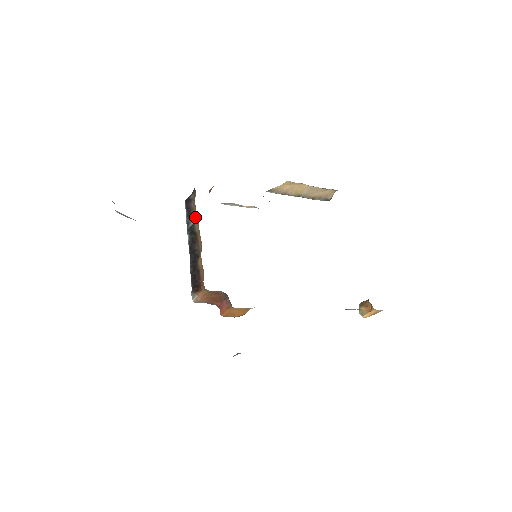
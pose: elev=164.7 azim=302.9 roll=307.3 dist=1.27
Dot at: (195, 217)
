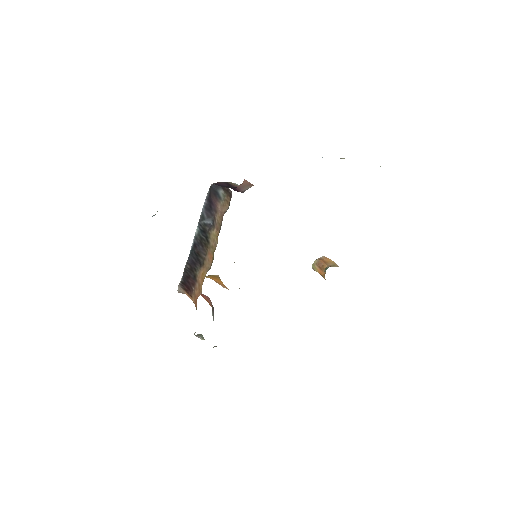
Dot at: (215, 225)
